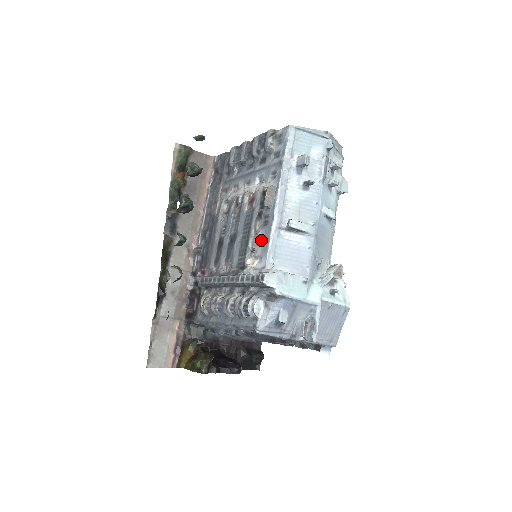
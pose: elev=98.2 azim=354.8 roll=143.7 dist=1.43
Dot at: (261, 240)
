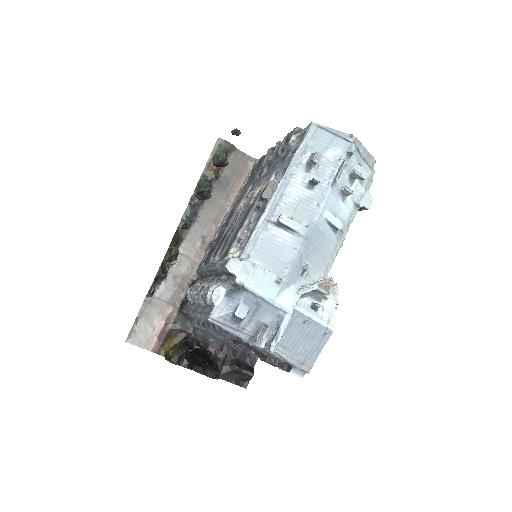
Dot at: (250, 232)
